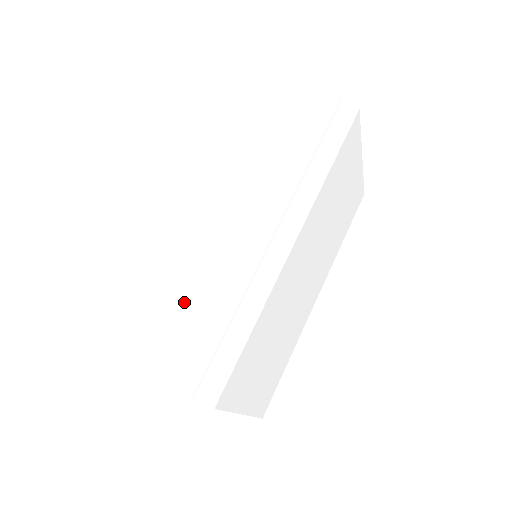
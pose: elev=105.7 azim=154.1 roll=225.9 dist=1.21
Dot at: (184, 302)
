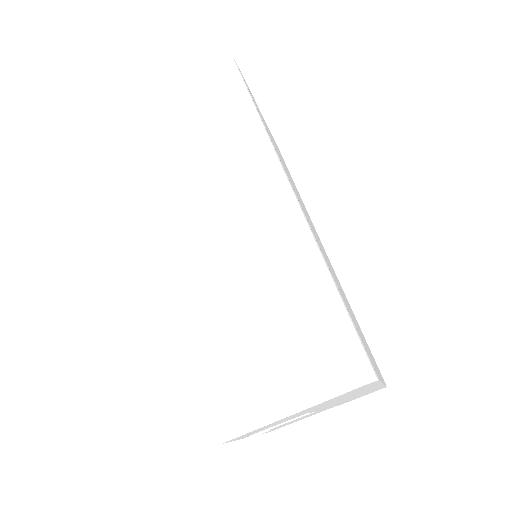
Dot at: (250, 330)
